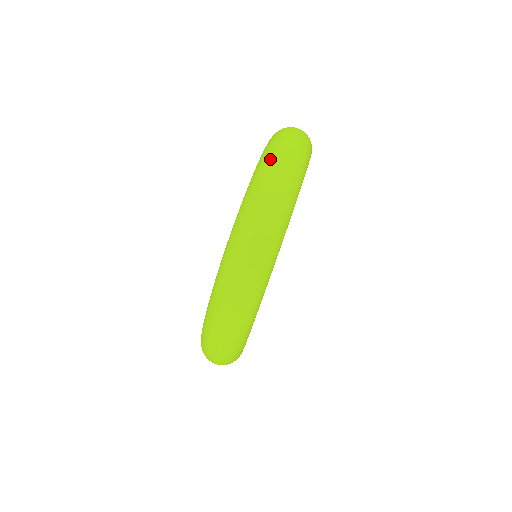
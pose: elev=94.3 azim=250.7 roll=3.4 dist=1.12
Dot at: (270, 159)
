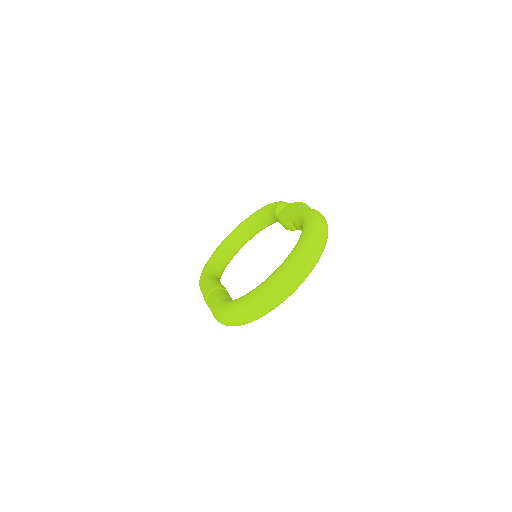
Dot at: (309, 248)
